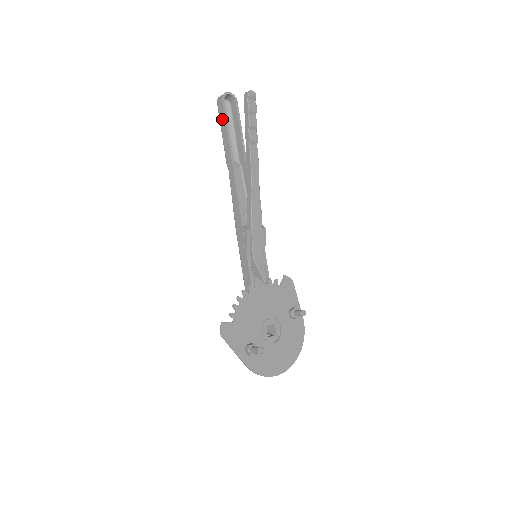
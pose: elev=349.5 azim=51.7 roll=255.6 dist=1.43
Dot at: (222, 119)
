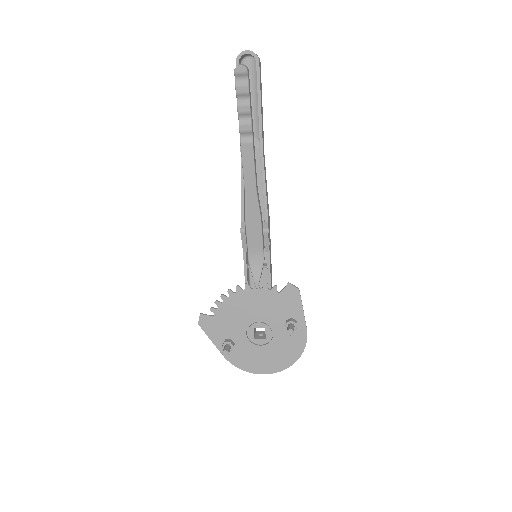
Dot at: occluded
